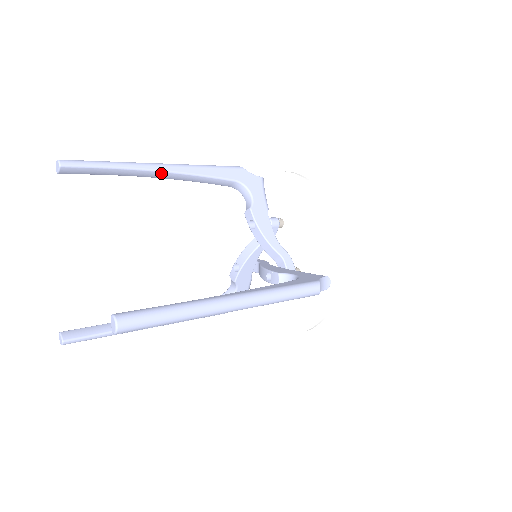
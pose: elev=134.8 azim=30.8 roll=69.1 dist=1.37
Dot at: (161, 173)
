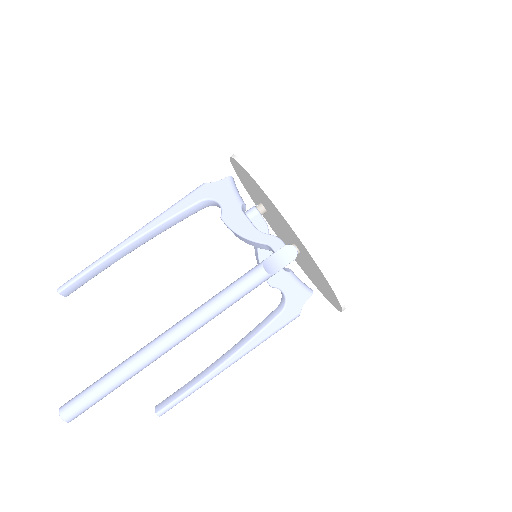
Dot at: (133, 244)
